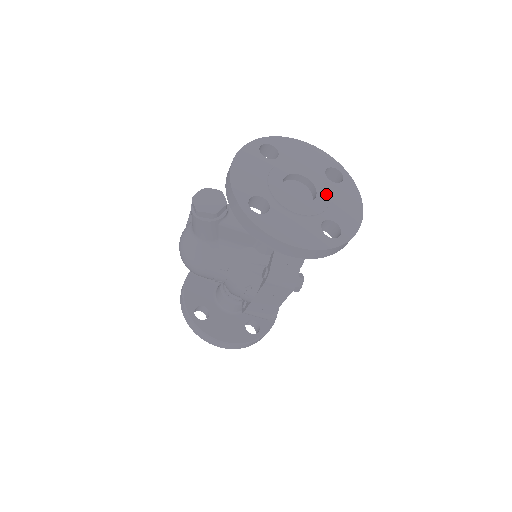
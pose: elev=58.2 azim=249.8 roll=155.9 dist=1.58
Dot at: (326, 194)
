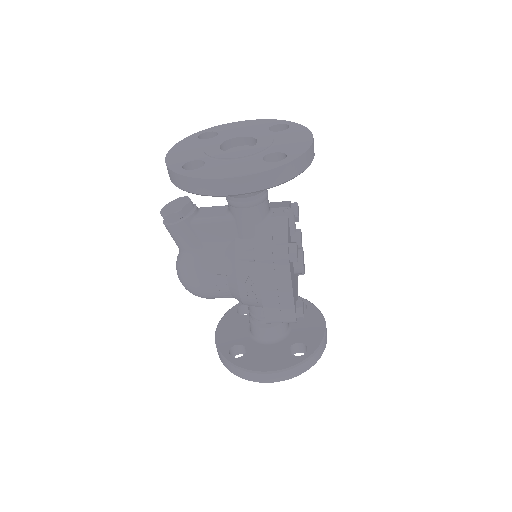
Dot at: (268, 139)
